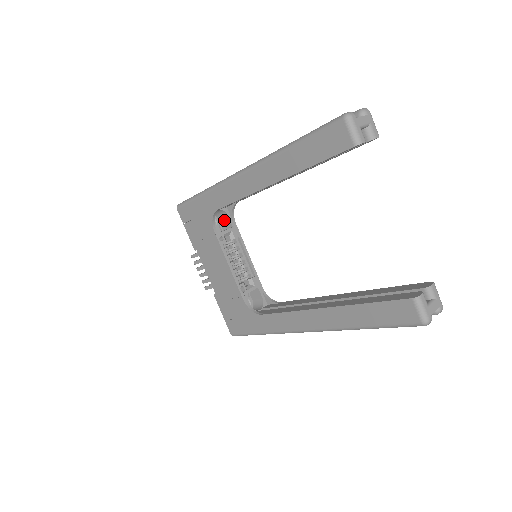
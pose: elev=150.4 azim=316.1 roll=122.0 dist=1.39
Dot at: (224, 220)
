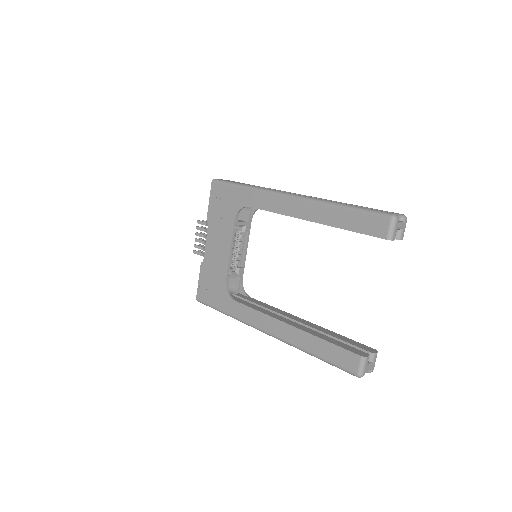
Dot at: (244, 213)
